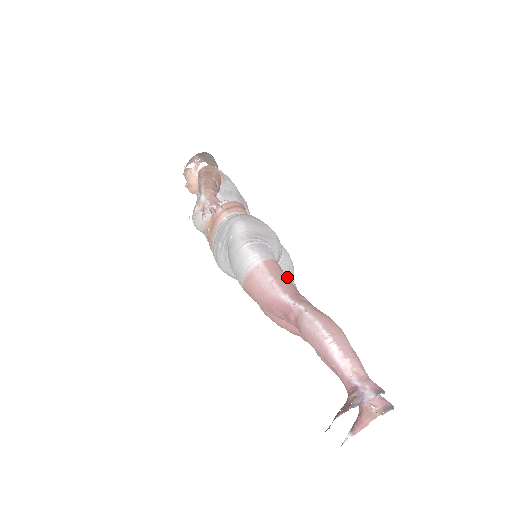
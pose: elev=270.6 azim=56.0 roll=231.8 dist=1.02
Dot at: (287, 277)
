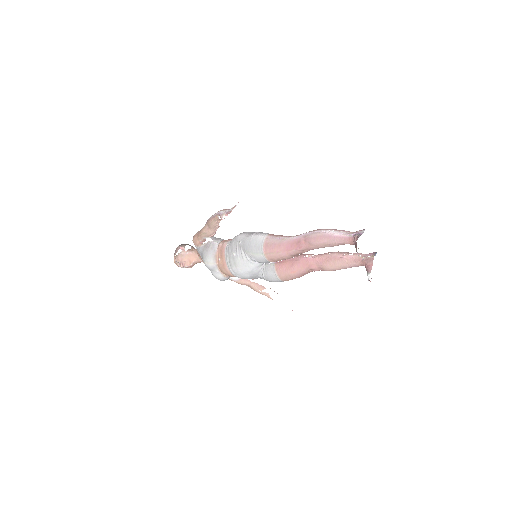
Dot at: occluded
